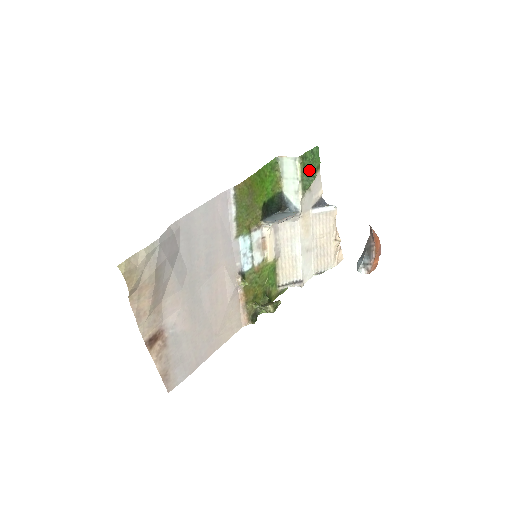
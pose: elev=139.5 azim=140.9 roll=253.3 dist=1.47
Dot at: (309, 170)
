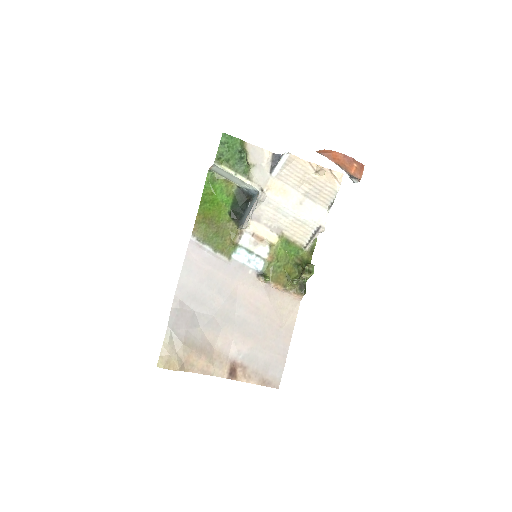
Dot at: (235, 157)
